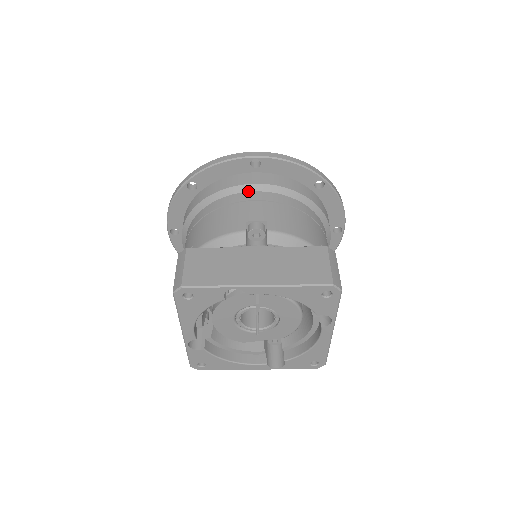
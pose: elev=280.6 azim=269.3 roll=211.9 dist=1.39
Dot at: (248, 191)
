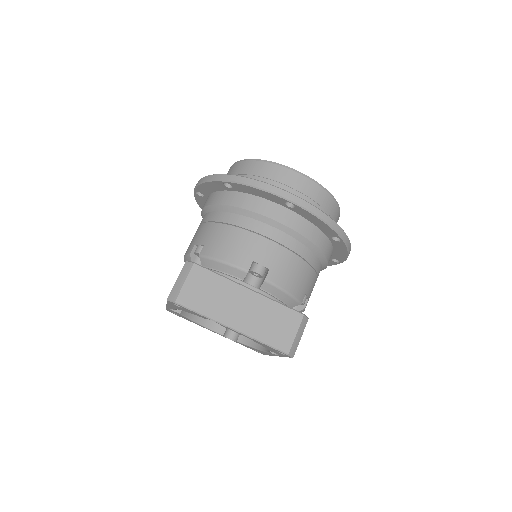
Dot at: (271, 225)
